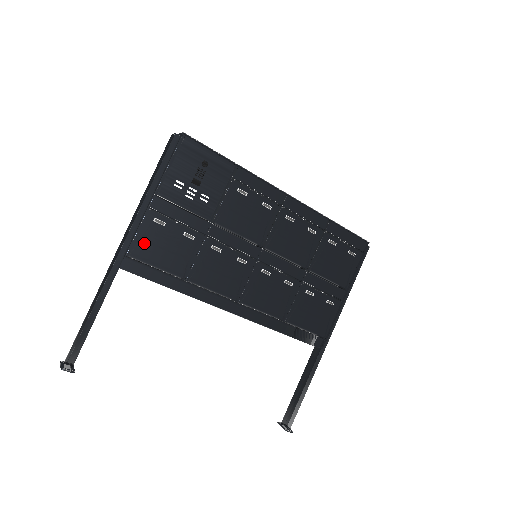
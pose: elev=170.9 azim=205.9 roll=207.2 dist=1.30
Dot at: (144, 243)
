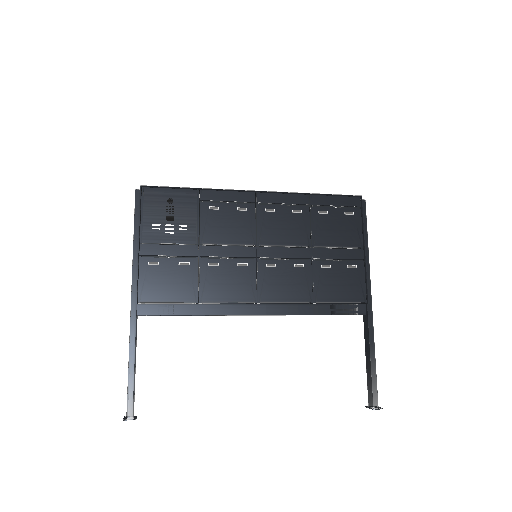
Dot at: (148, 286)
